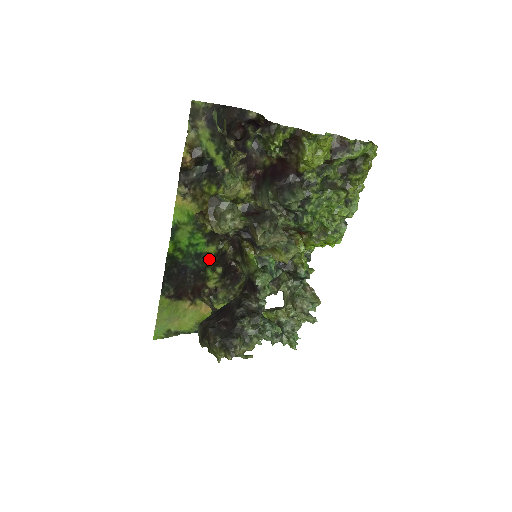
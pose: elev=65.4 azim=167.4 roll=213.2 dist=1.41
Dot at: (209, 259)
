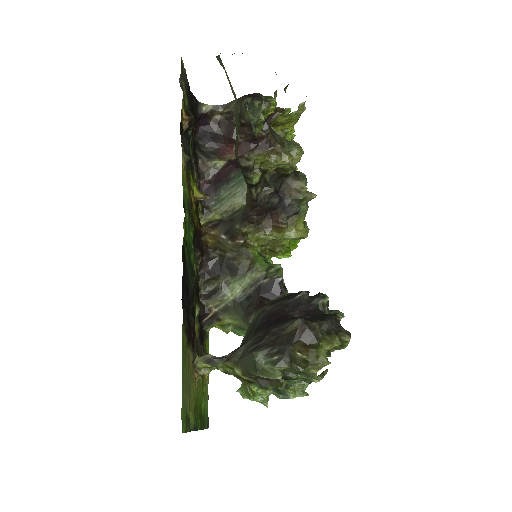
Dot at: (193, 283)
